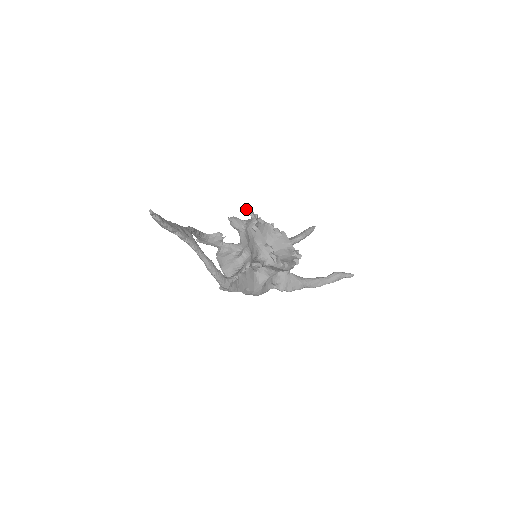
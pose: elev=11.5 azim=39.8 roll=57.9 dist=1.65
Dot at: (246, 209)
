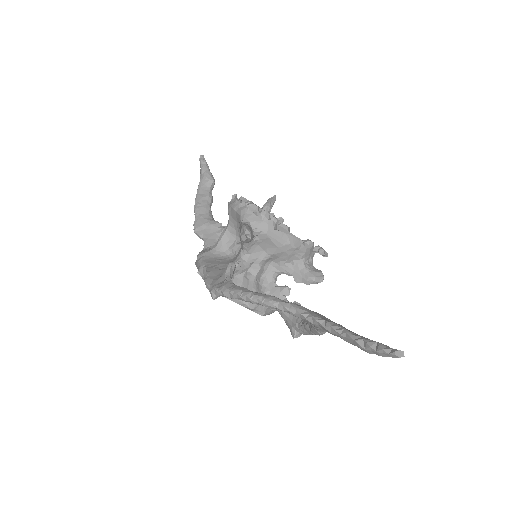
Dot at: (247, 205)
